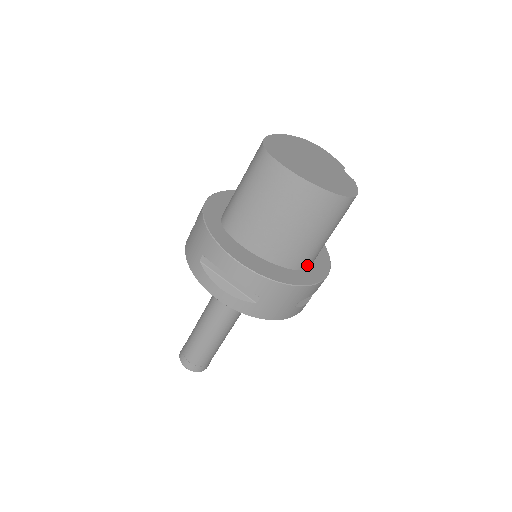
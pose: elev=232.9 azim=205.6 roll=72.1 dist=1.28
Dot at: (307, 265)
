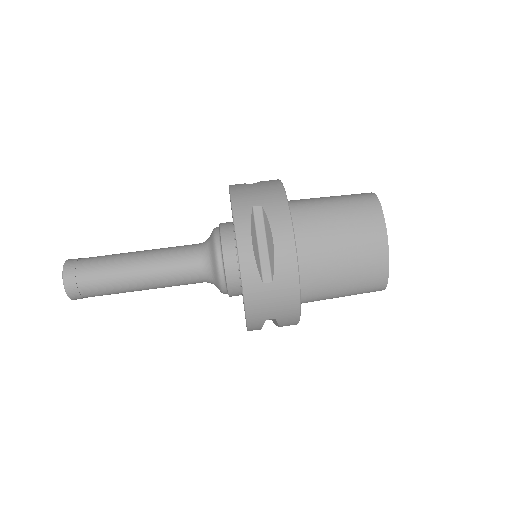
Dot at: (303, 300)
